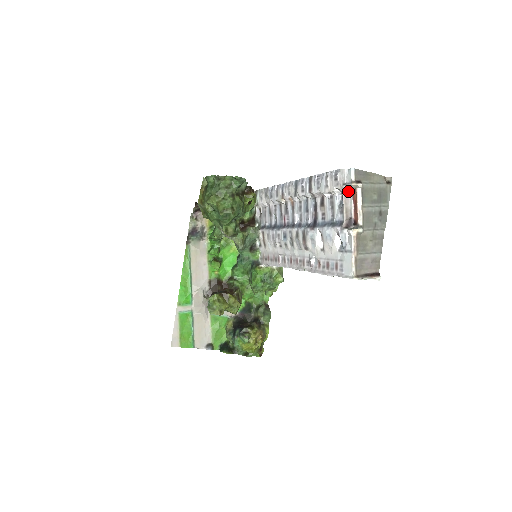
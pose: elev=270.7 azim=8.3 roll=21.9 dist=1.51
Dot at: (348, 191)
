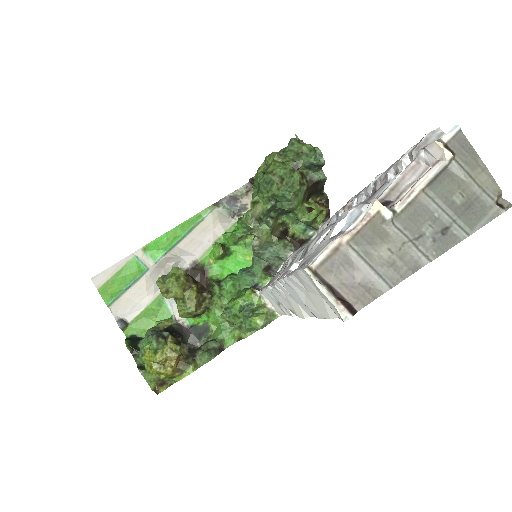
Dot at: (423, 166)
